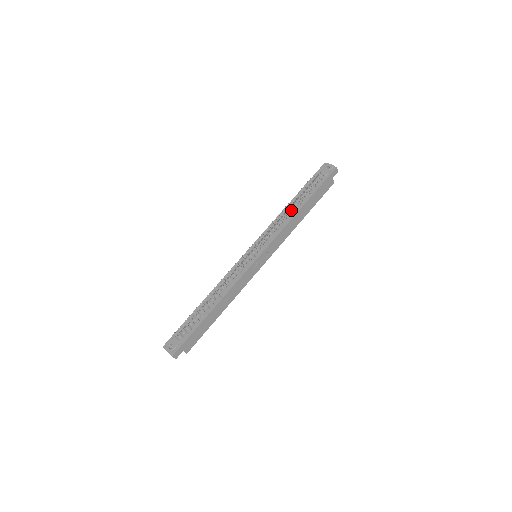
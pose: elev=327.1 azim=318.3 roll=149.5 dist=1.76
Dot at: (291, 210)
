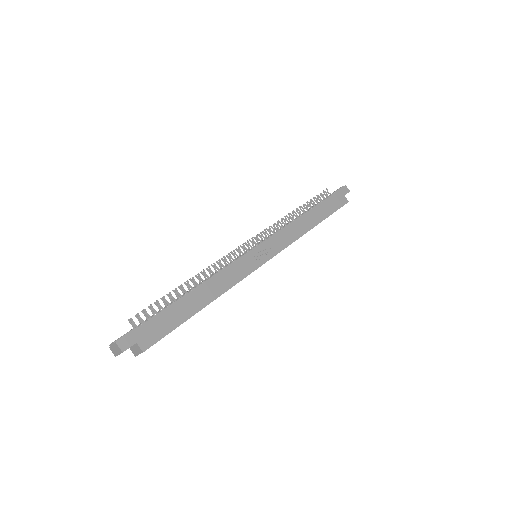
Dot at: (297, 217)
